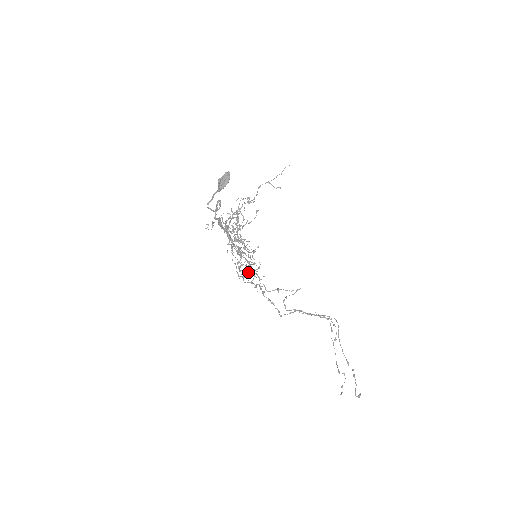
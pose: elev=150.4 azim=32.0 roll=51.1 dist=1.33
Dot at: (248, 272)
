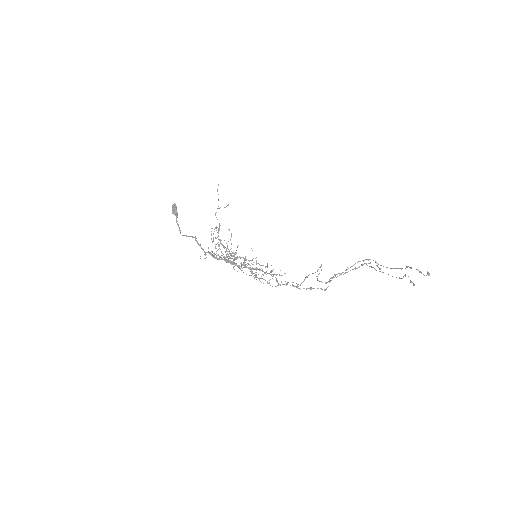
Dot at: occluded
